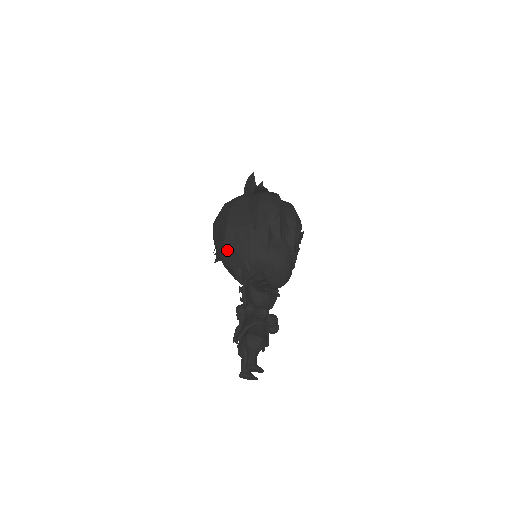
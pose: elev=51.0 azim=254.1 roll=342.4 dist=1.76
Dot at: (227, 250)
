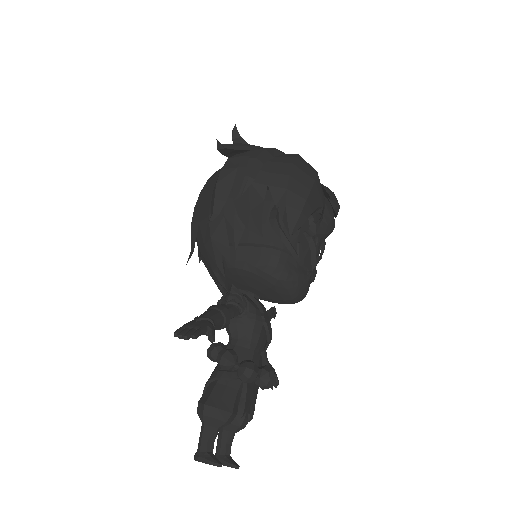
Dot at: (201, 258)
